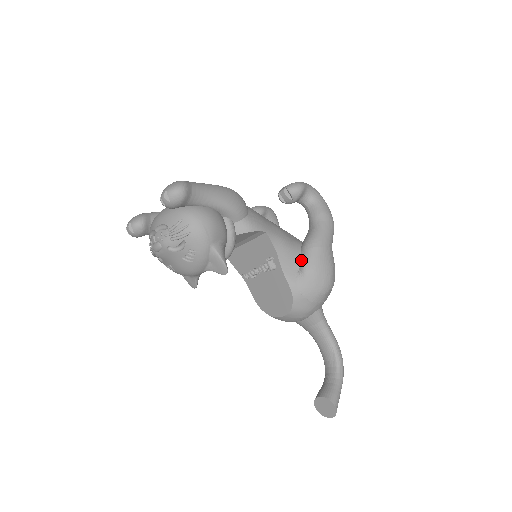
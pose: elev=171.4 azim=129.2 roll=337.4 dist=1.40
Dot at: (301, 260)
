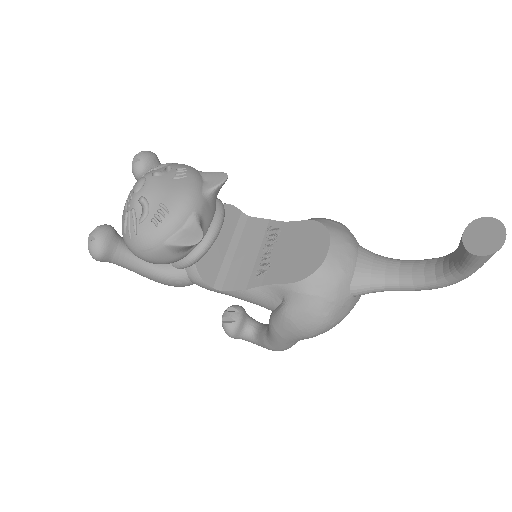
Dot at: occluded
